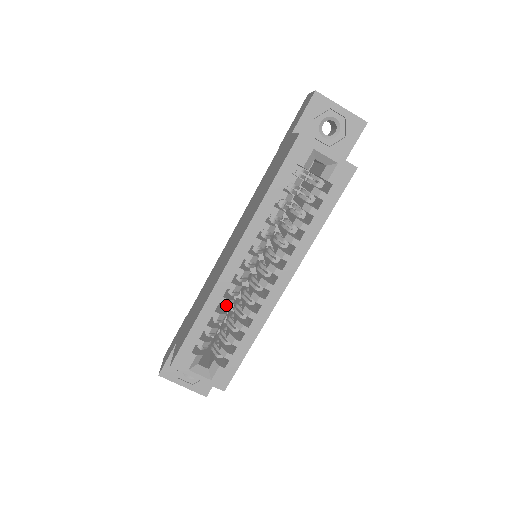
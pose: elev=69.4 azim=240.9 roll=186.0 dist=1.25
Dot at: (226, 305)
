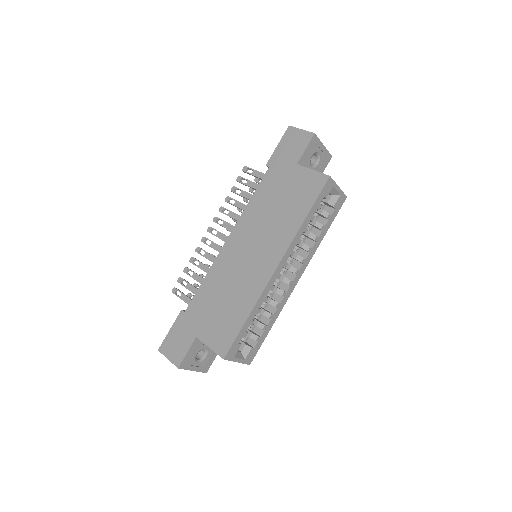
Dot at: (265, 302)
